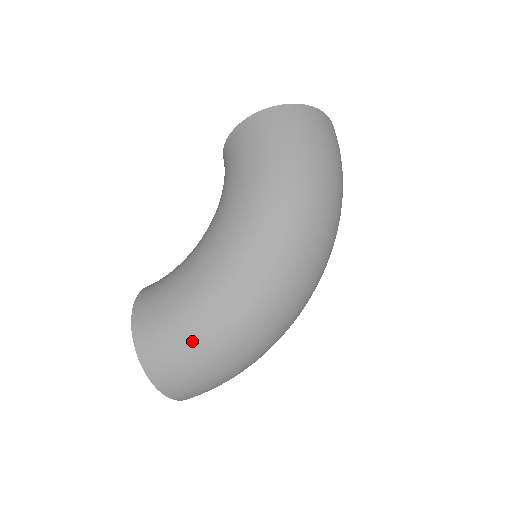
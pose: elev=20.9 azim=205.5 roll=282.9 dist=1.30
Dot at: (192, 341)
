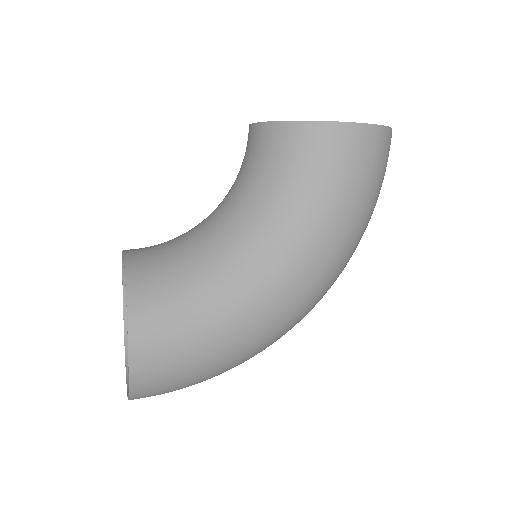
Dot at: (203, 373)
